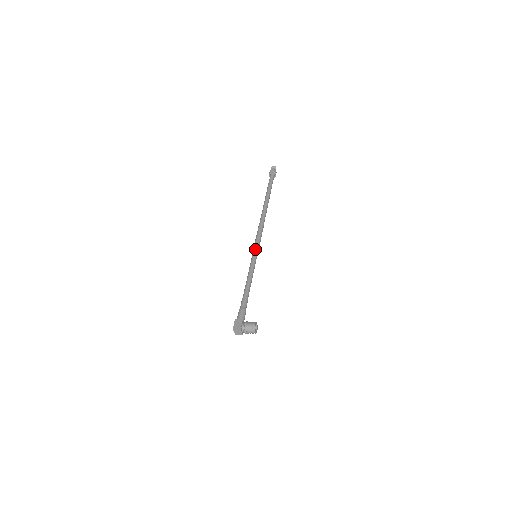
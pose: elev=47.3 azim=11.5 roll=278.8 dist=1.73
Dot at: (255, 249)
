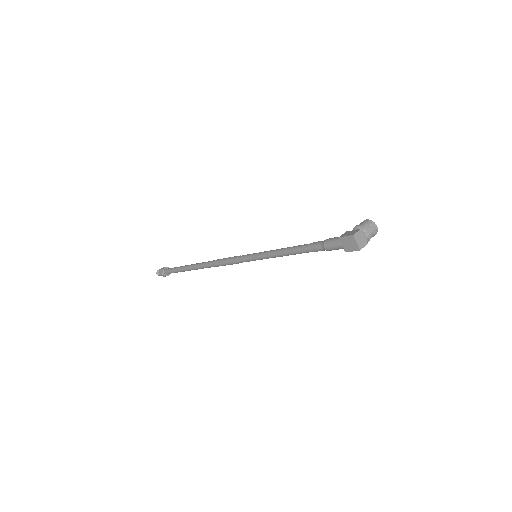
Dot at: (247, 254)
